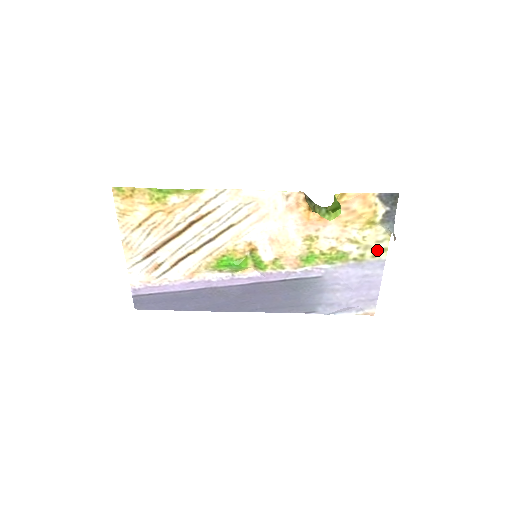
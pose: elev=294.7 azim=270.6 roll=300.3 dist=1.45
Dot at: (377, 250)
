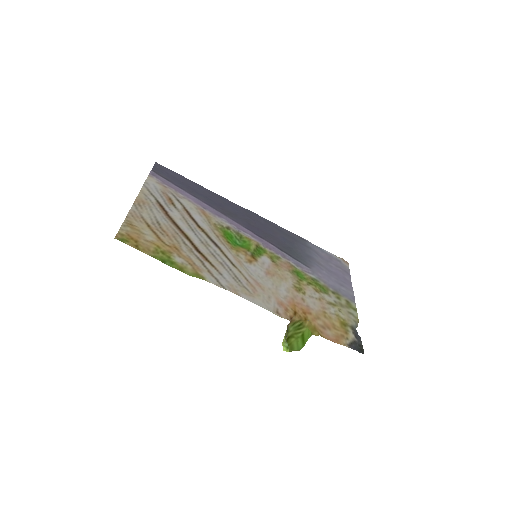
Dot at: (350, 307)
